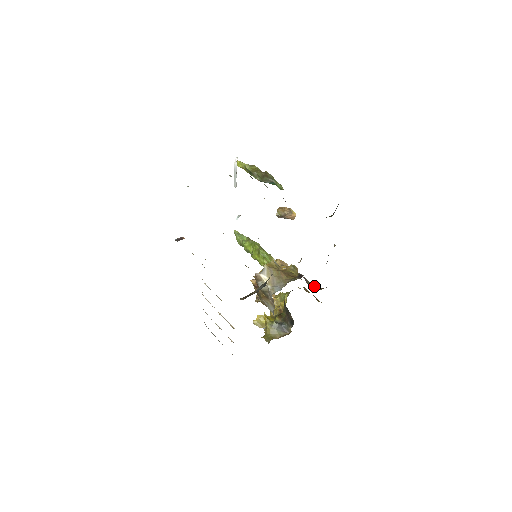
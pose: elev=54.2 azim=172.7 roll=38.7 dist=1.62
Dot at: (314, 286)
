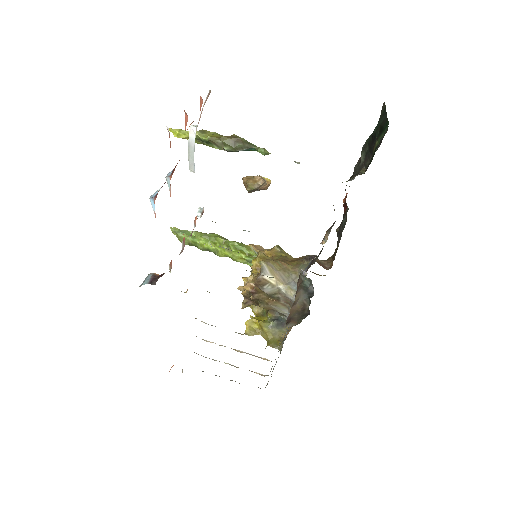
Dot at: (321, 262)
